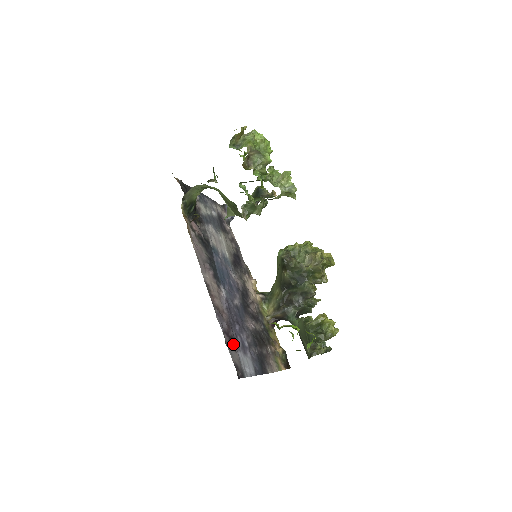
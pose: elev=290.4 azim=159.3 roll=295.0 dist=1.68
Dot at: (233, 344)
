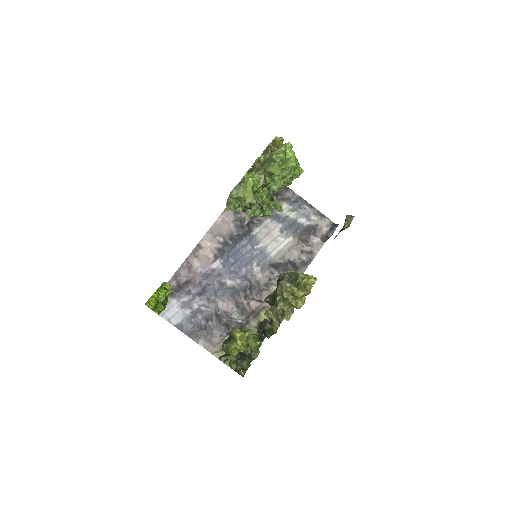
Dot at: (176, 292)
